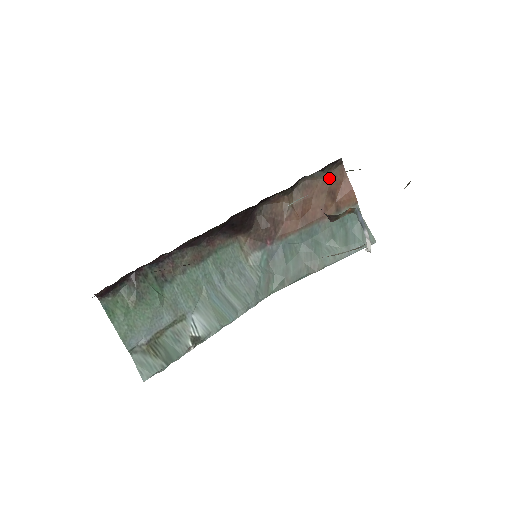
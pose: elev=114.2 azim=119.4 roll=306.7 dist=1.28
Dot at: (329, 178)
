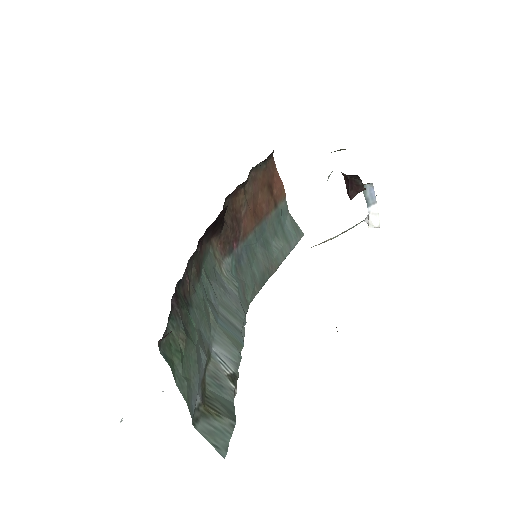
Dot at: (266, 171)
